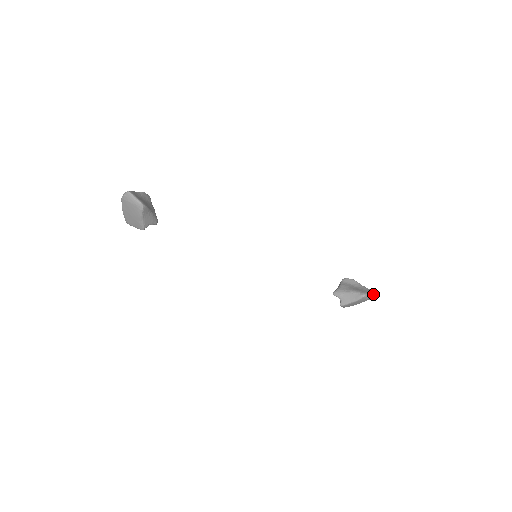
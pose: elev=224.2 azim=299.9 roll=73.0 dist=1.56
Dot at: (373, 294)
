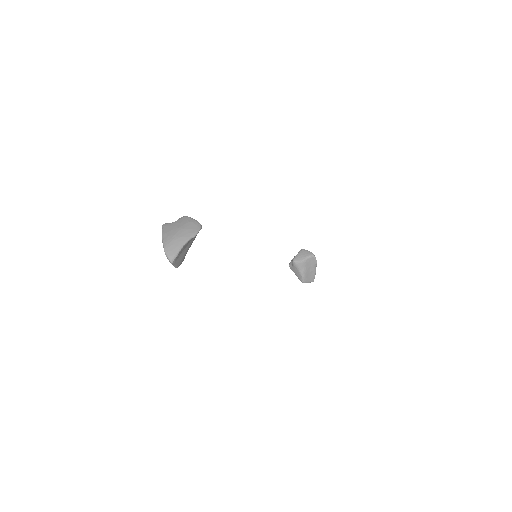
Dot at: occluded
